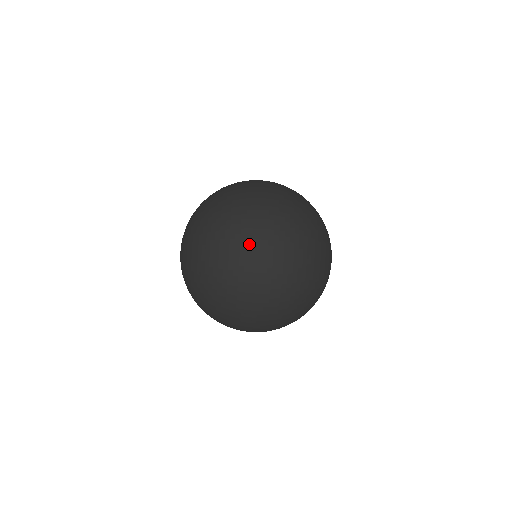
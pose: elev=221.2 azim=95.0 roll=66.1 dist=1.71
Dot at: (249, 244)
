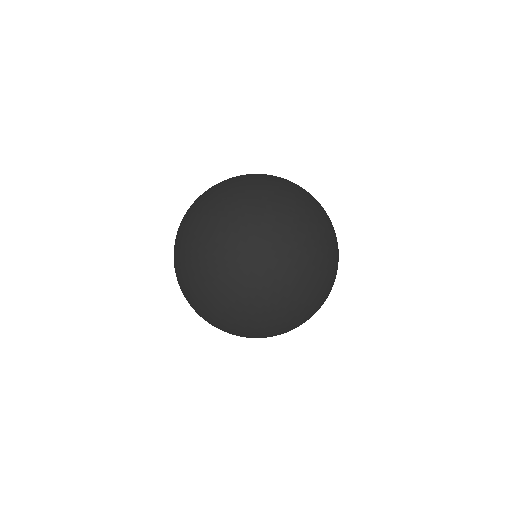
Dot at: (299, 206)
